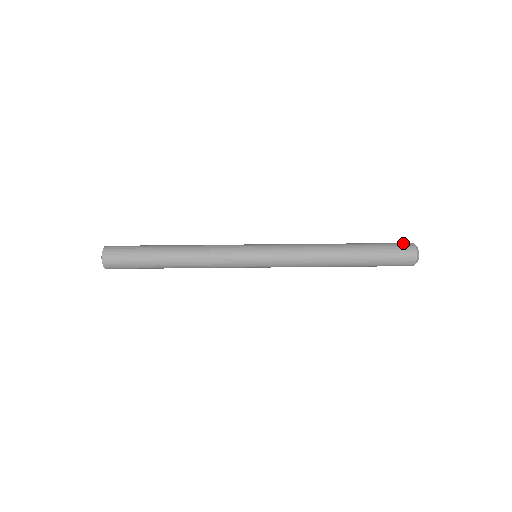
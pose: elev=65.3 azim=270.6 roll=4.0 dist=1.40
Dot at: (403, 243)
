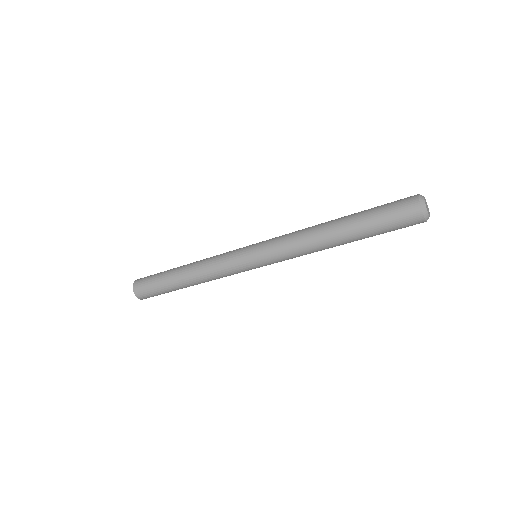
Dot at: (405, 198)
